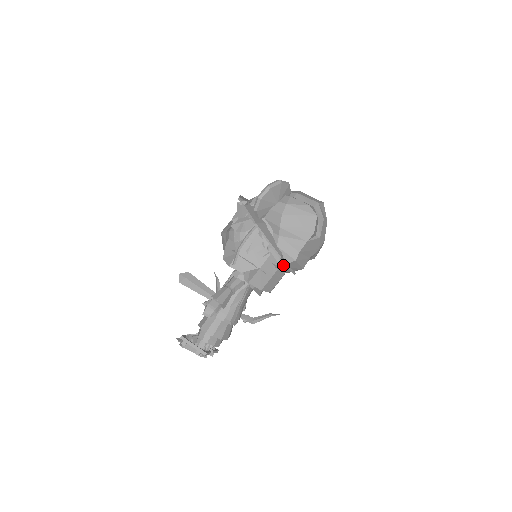
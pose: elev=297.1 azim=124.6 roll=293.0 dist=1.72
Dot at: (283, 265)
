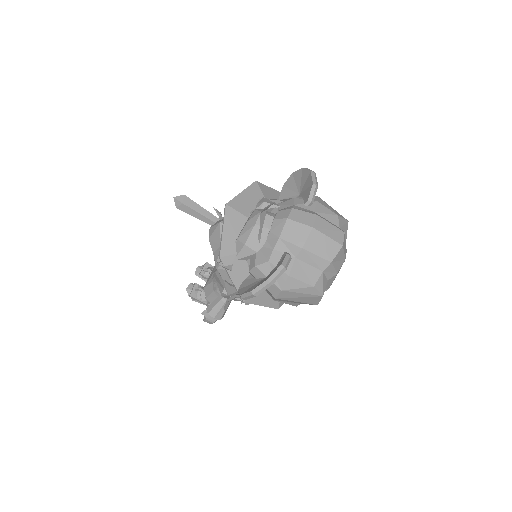
Dot at: occluded
